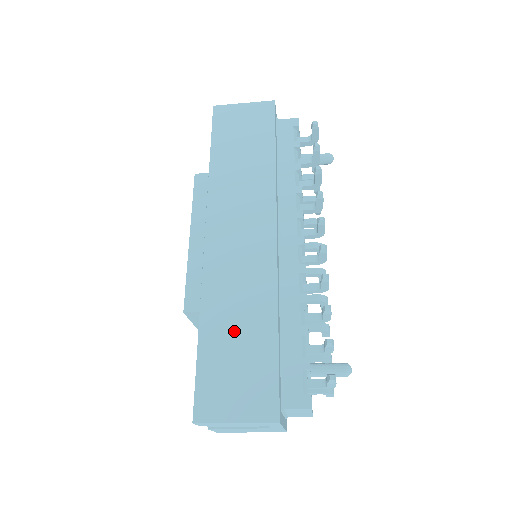
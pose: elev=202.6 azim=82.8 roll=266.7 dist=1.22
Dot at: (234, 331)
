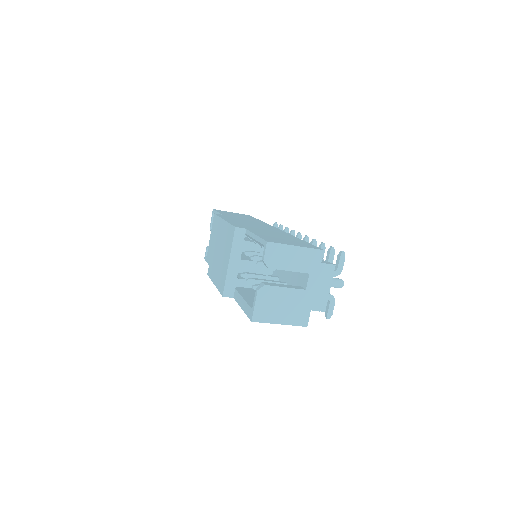
Dot at: occluded
